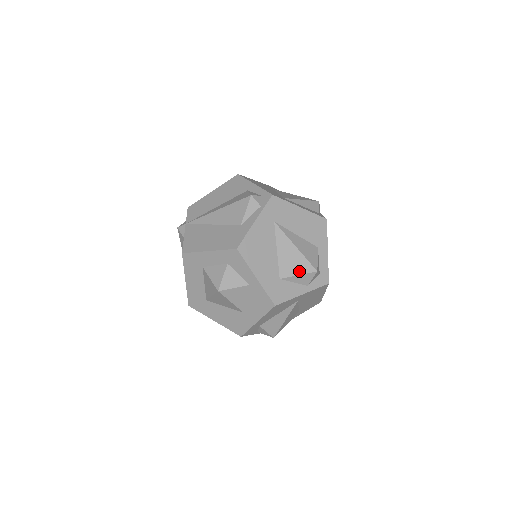
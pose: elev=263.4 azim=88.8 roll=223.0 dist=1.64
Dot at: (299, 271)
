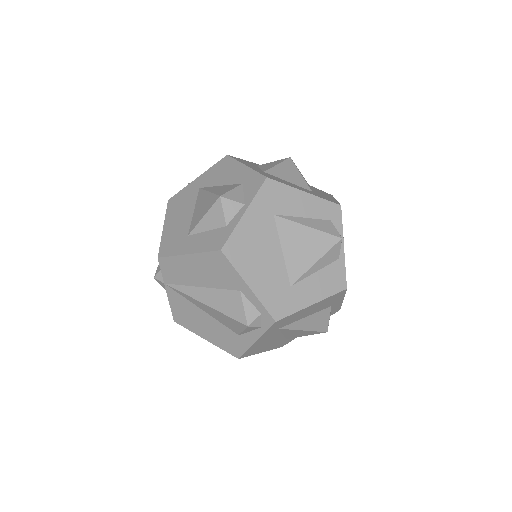
Dot at: (307, 335)
